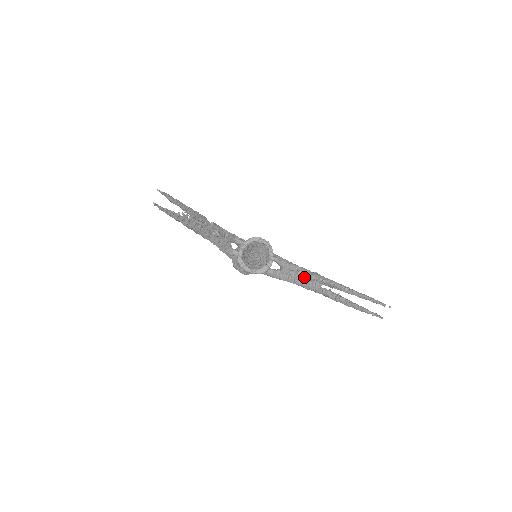
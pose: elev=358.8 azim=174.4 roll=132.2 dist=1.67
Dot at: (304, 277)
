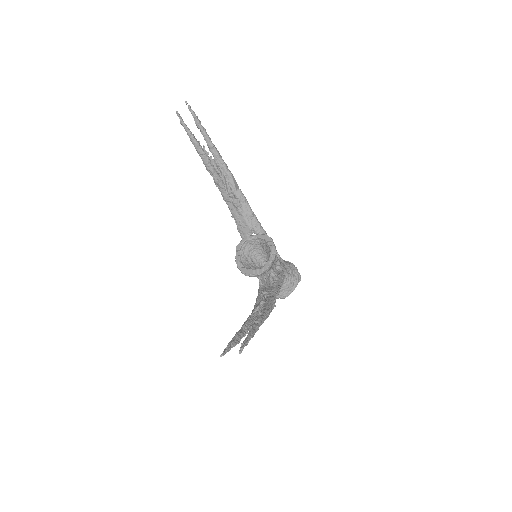
Dot at: (261, 299)
